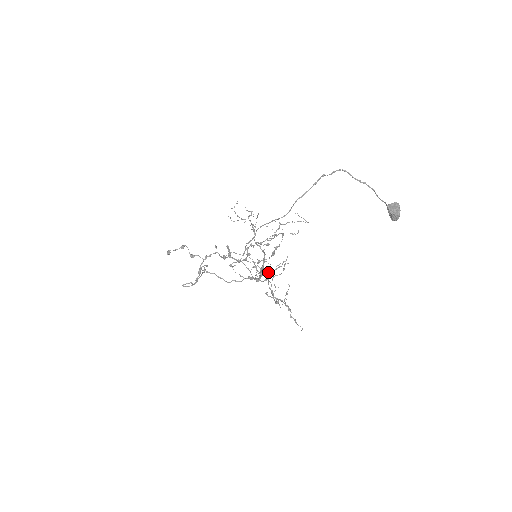
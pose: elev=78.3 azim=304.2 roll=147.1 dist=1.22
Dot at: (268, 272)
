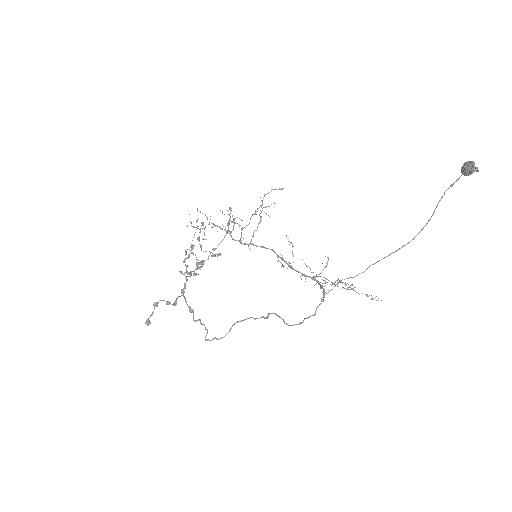
Dot at: (321, 272)
